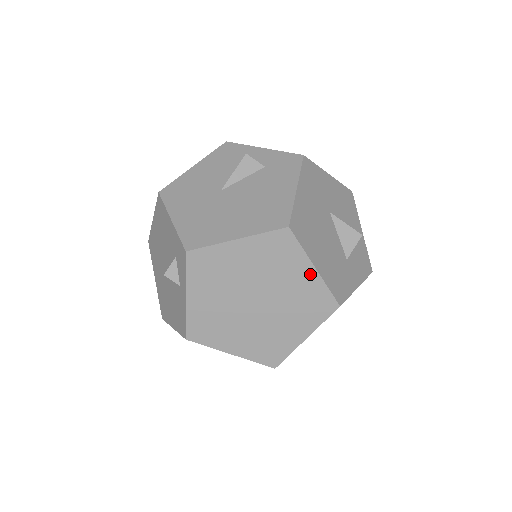
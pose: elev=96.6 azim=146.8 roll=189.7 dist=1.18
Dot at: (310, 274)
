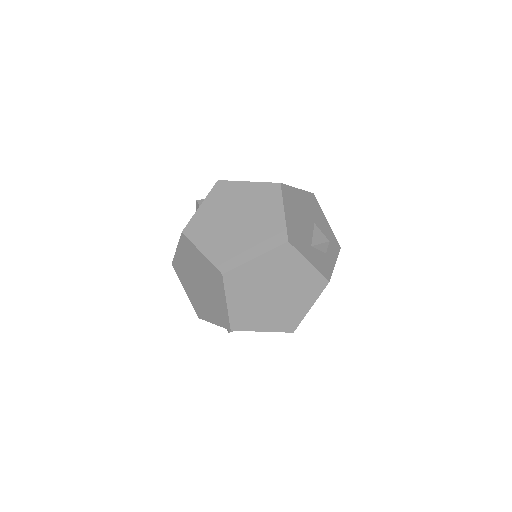
Dot at: (279, 214)
